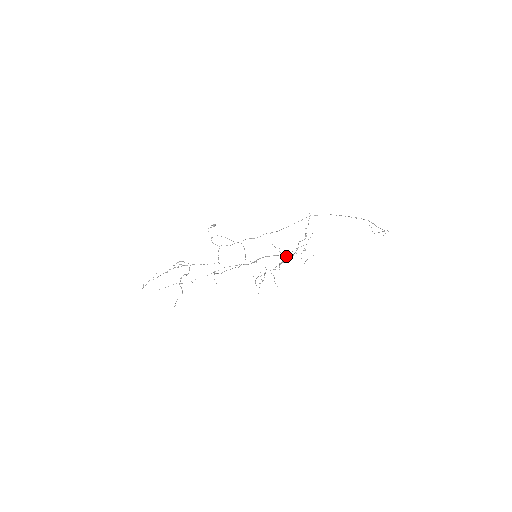
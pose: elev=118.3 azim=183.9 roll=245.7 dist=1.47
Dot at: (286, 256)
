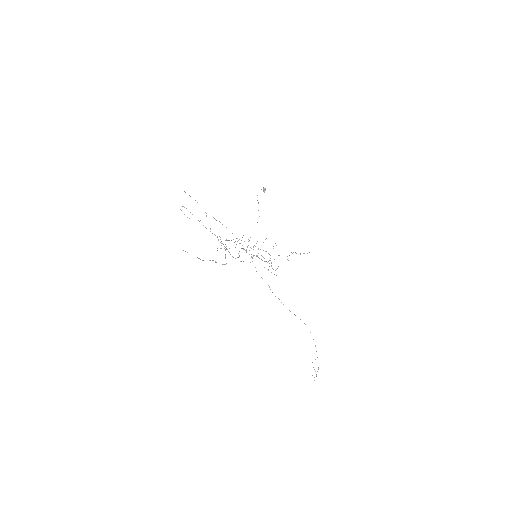
Dot at: (266, 251)
